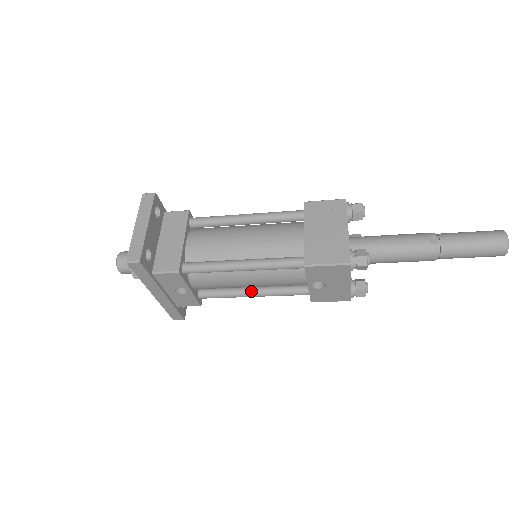
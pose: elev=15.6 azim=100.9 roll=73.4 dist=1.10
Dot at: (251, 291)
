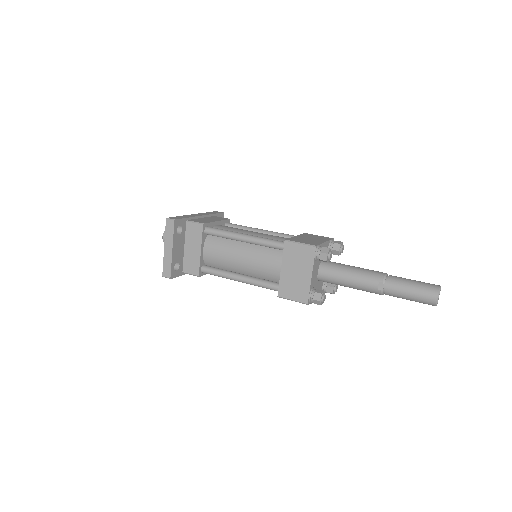
Dot at: occluded
